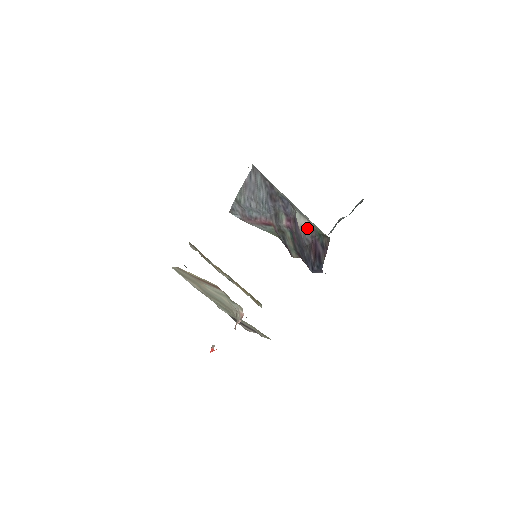
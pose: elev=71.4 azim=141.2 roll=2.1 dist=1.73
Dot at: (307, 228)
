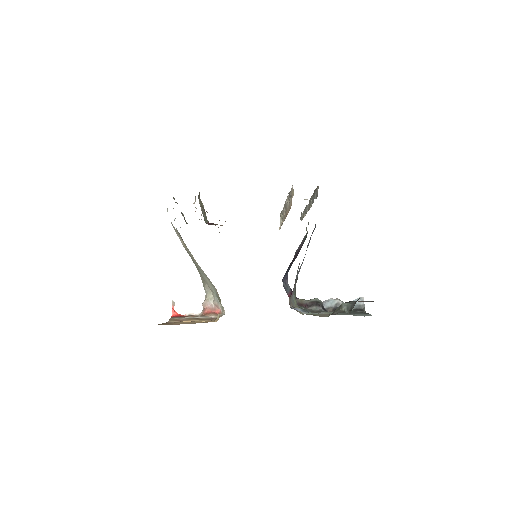
Dot at: (304, 236)
